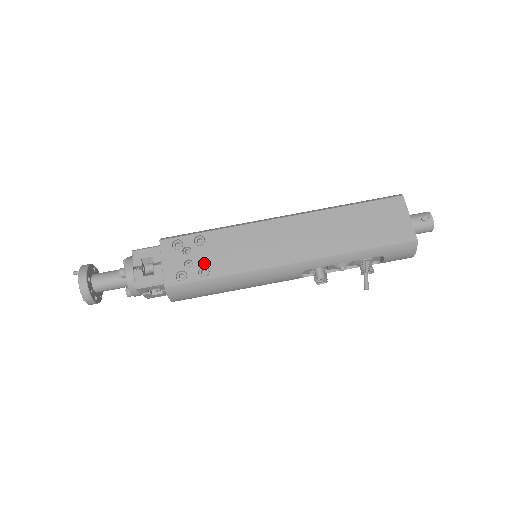
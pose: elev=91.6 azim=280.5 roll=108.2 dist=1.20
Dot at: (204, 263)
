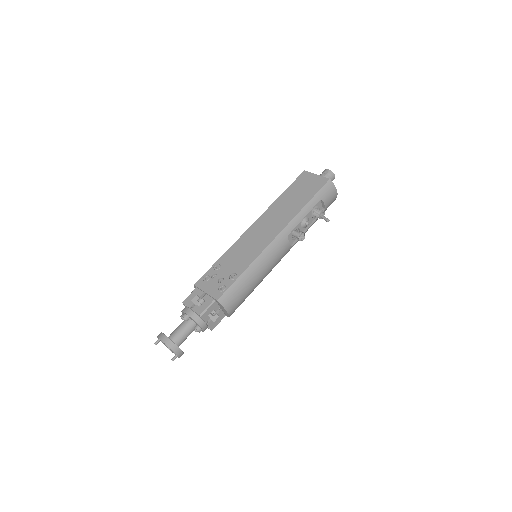
Dot at: (229, 273)
